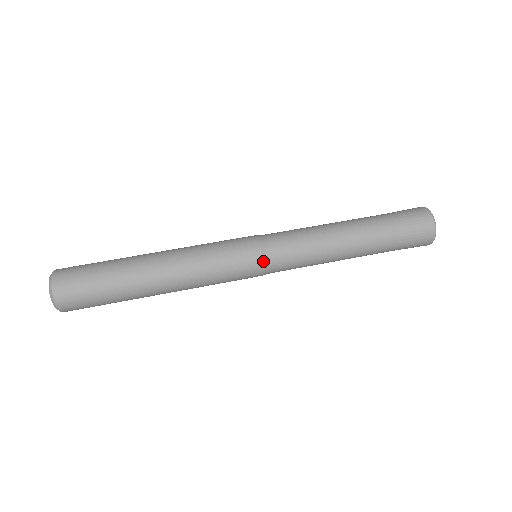
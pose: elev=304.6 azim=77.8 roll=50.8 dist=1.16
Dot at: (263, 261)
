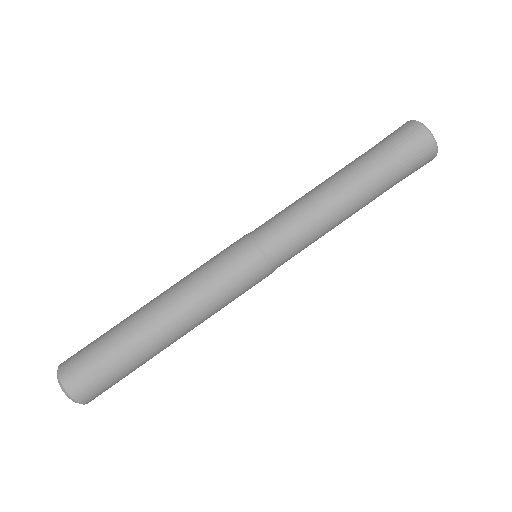
Dot at: (263, 256)
